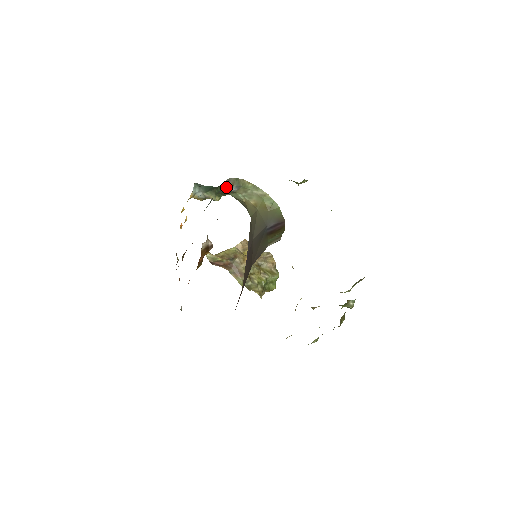
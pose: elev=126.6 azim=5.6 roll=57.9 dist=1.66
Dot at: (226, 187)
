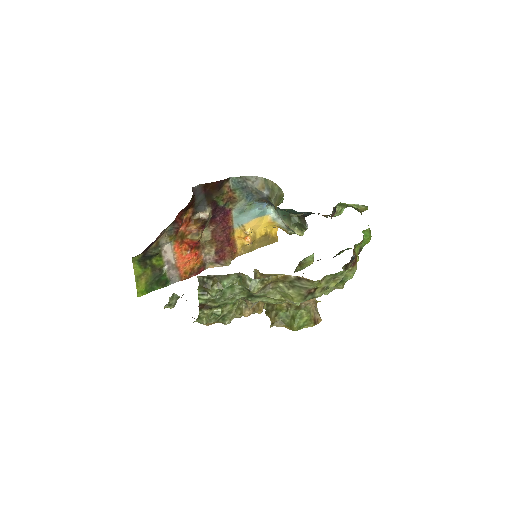
Dot at: (257, 187)
